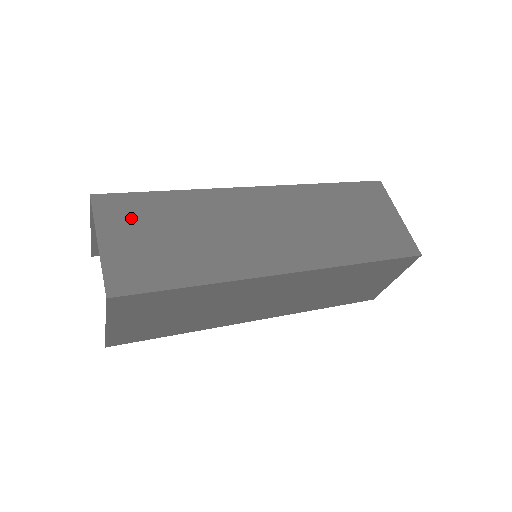
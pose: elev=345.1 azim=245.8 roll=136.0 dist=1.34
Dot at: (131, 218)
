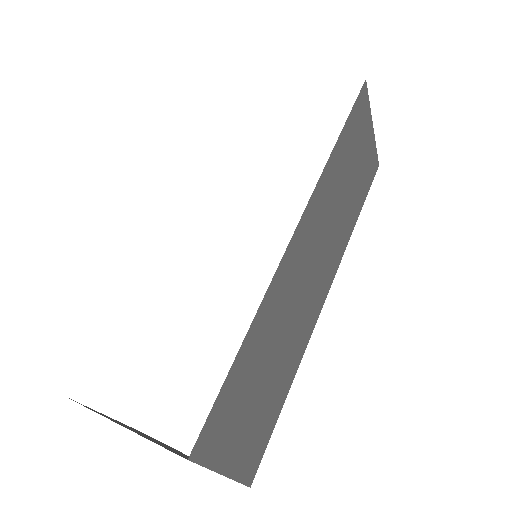
Dot at: (231, 420)
